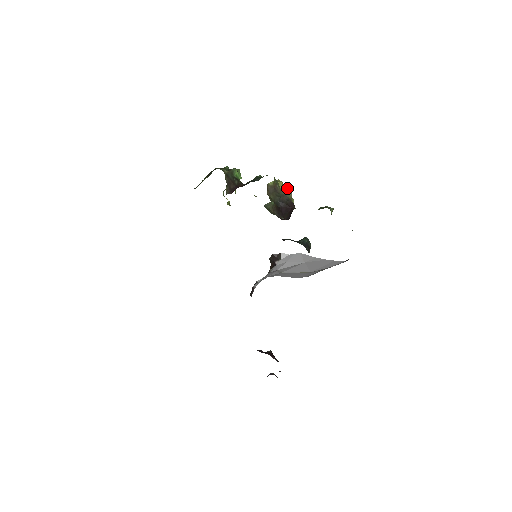
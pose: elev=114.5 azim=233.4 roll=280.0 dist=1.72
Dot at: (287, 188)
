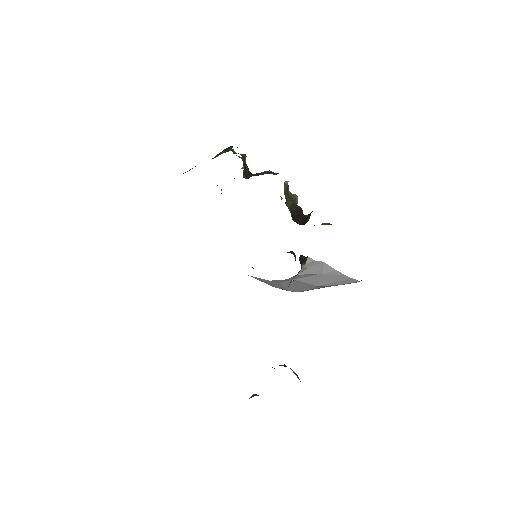
Dot at: occluded
